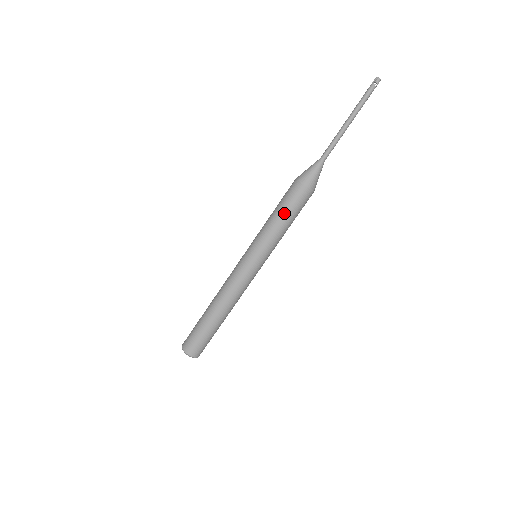
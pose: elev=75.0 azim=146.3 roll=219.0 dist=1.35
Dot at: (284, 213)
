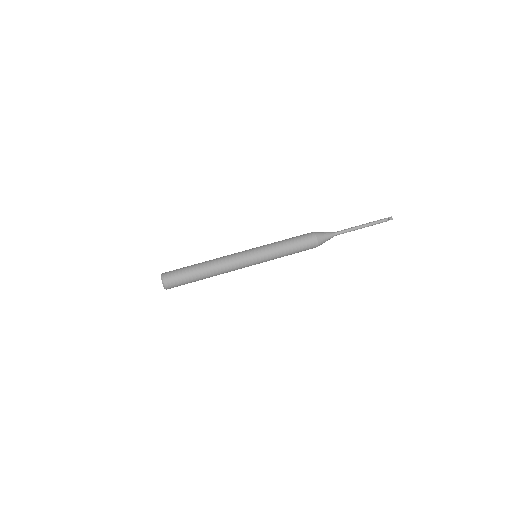
Dot at: (293, 241)
